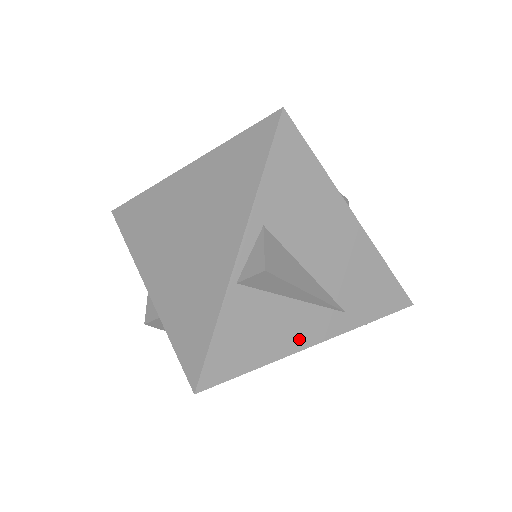
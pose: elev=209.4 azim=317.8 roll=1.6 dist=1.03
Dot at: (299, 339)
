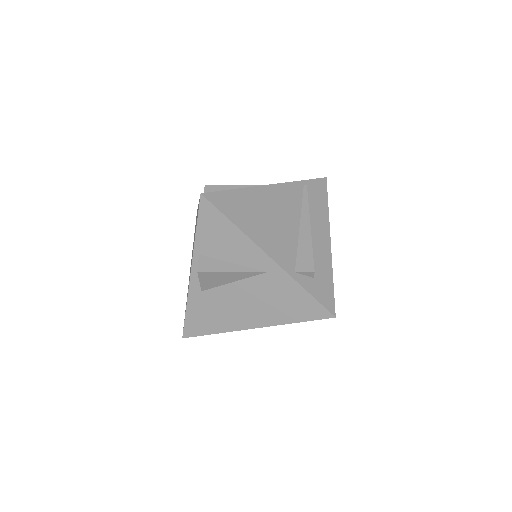
Dot at: occluded
